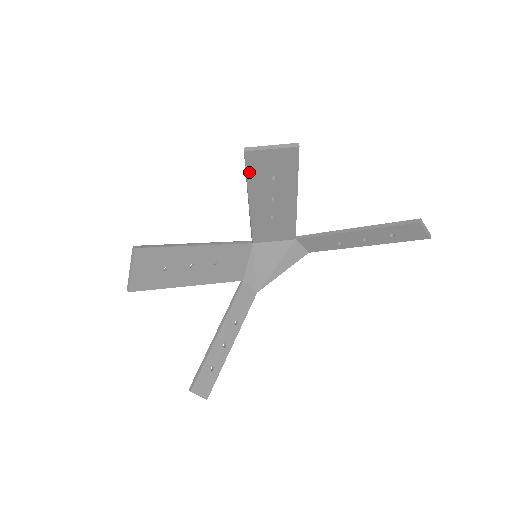
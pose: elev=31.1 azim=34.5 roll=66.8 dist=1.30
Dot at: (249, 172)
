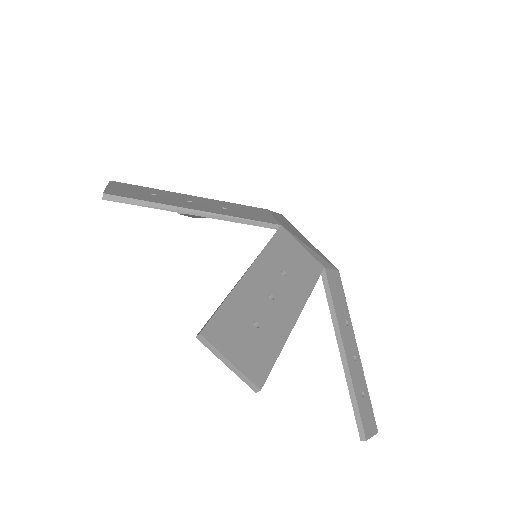
Dot at: (219, 314)
